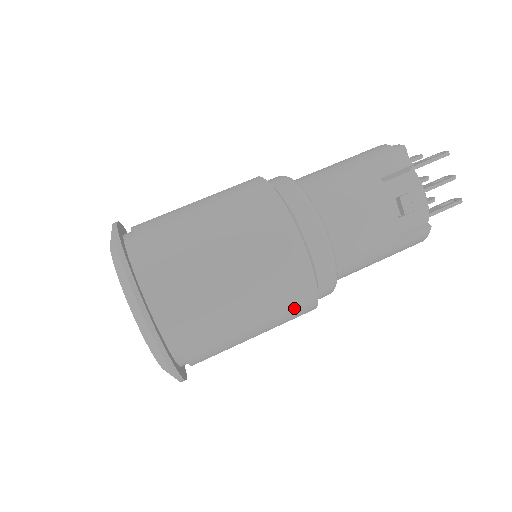
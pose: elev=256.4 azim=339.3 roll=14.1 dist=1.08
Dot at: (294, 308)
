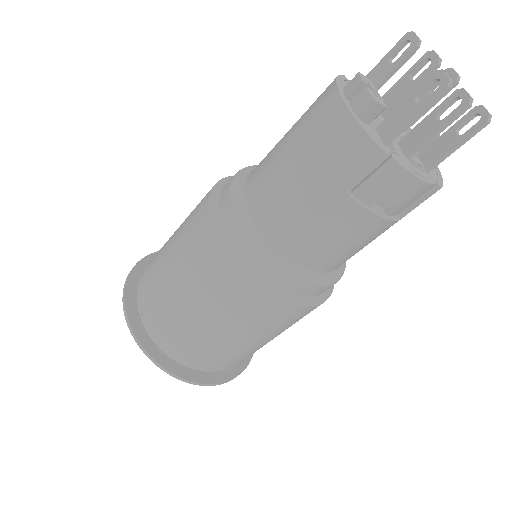
Dot at: occluded
